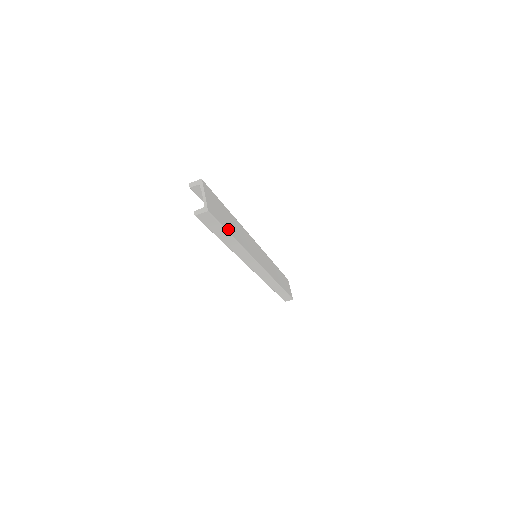
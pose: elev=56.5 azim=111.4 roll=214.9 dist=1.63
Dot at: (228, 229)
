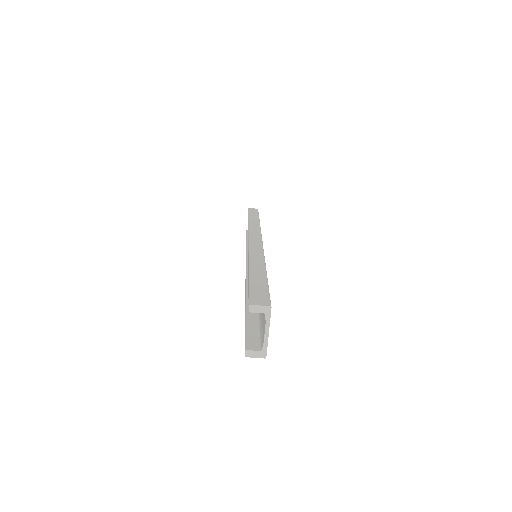
Dot at: occluded
